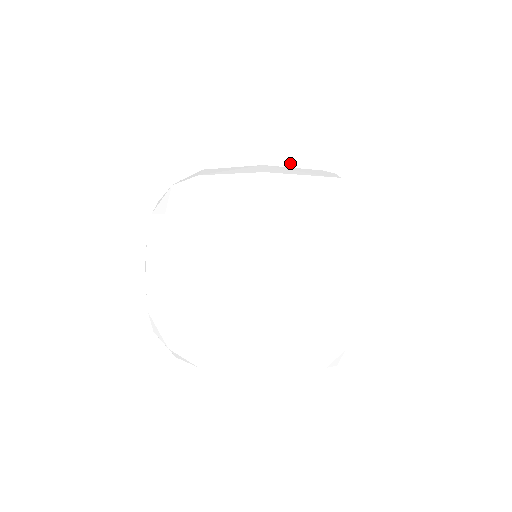
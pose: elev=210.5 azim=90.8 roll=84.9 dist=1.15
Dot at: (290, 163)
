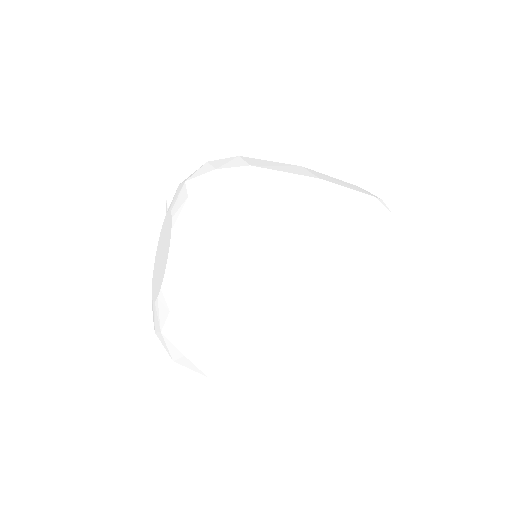
Dot at: (299, 163)
